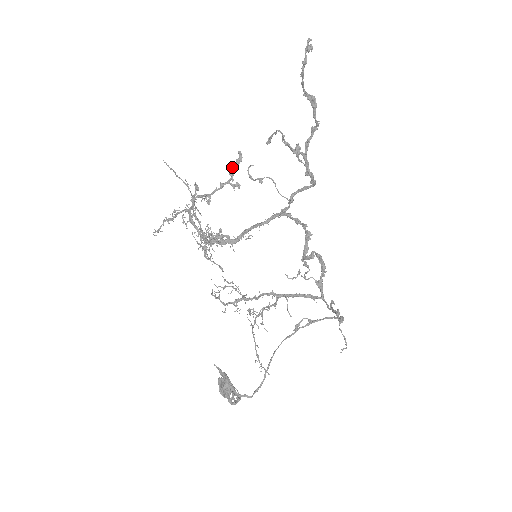
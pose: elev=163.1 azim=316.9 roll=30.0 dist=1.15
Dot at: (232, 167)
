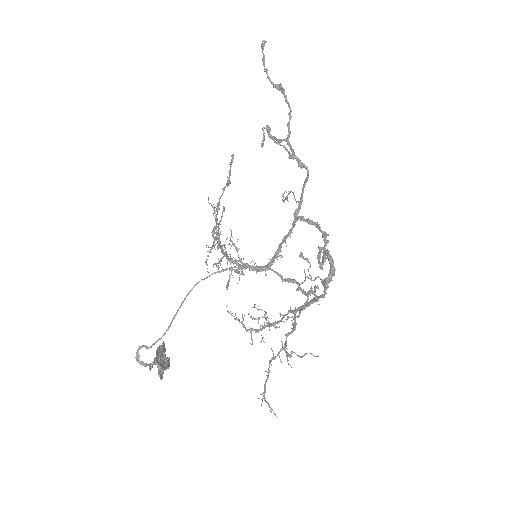
Dot at: (229, 171)
